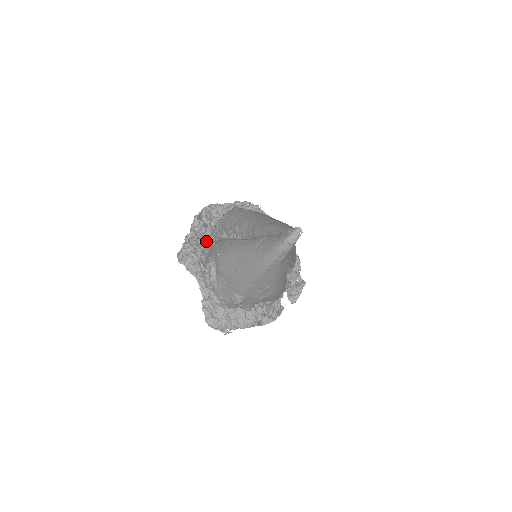
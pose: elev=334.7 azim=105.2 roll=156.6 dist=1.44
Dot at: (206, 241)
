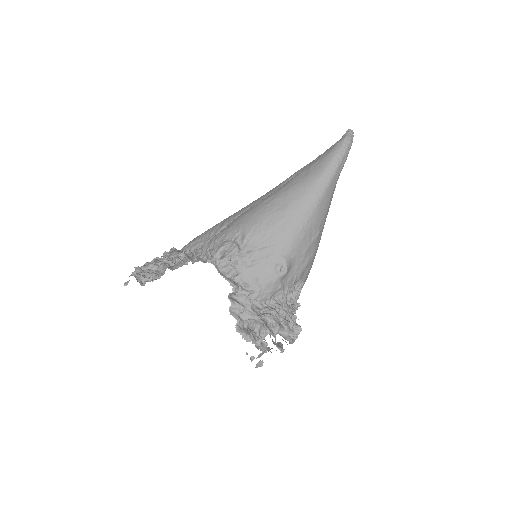
Dot at: occluded
